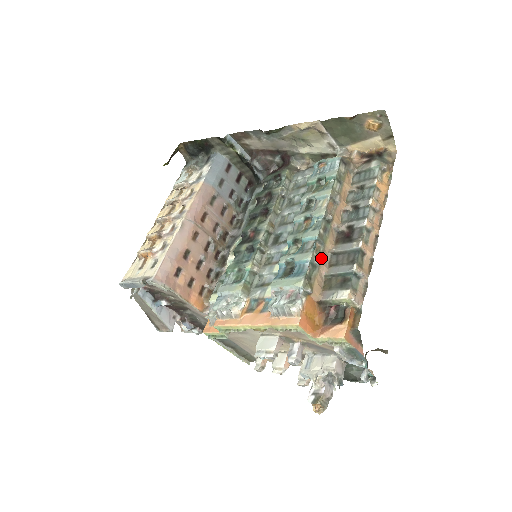
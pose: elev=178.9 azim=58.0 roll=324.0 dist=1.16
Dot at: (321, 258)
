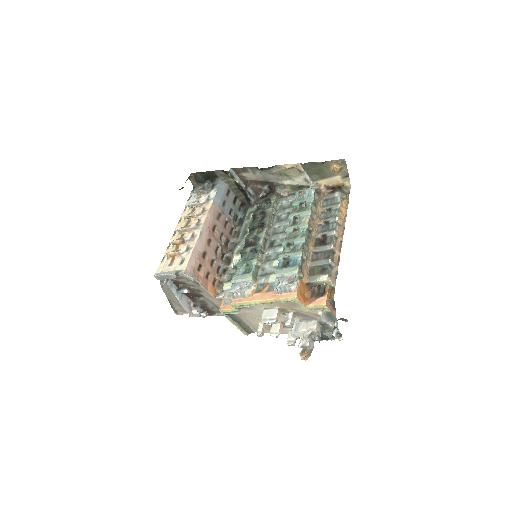
Dot at: (307, 255)
